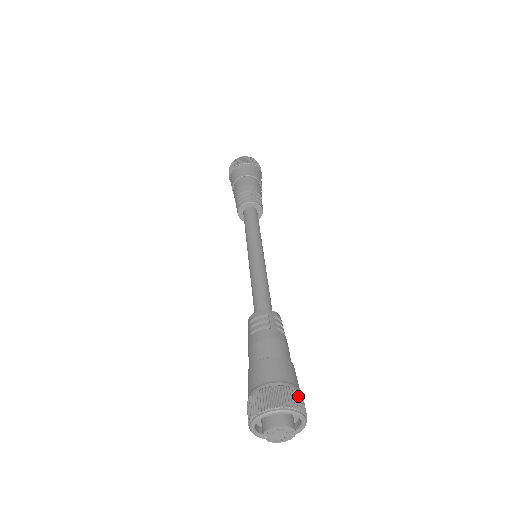
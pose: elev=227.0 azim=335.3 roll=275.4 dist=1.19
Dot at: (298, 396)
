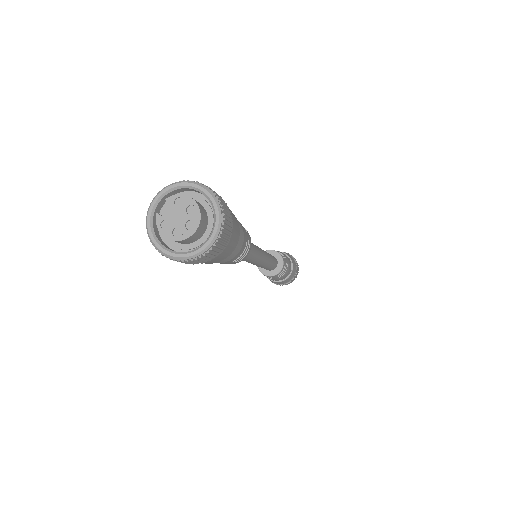
Dot at: (228, 234)
